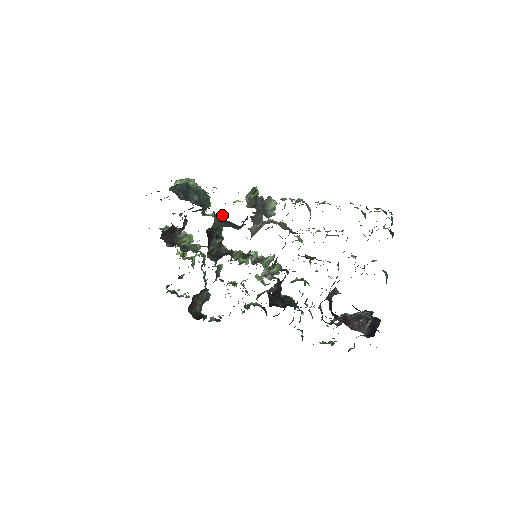
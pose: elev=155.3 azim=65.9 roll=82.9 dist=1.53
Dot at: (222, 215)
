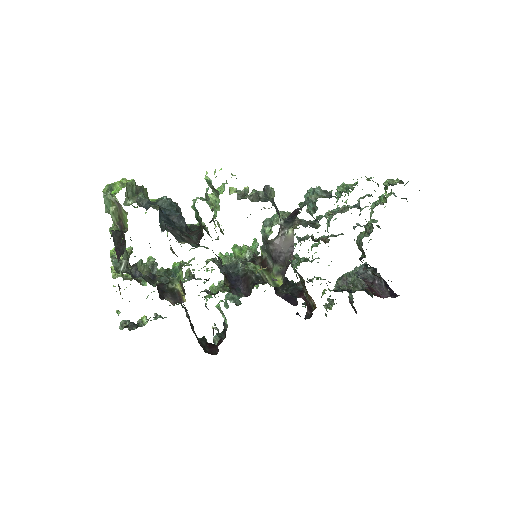
Dot at: (202, 223)
